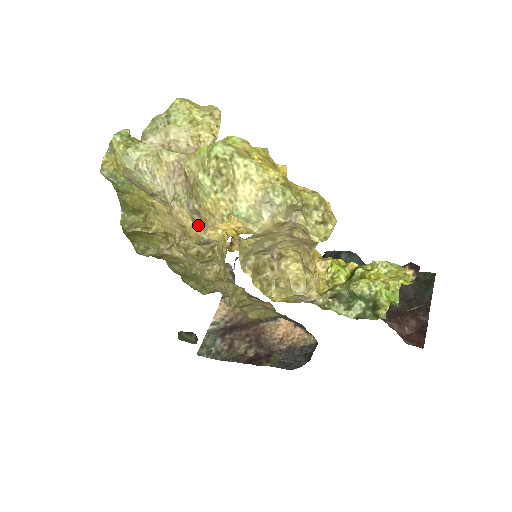
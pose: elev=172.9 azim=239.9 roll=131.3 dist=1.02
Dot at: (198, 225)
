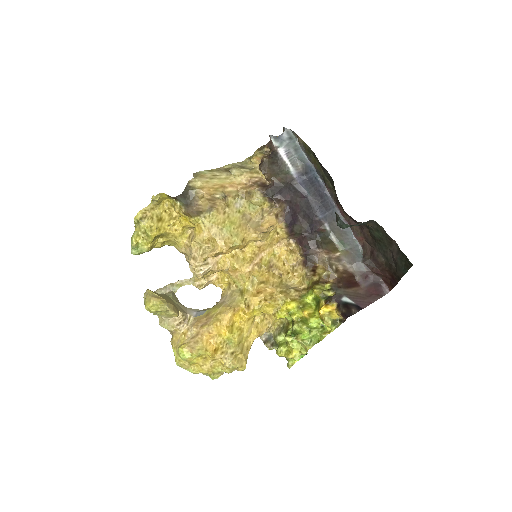
Dot at: occluded
